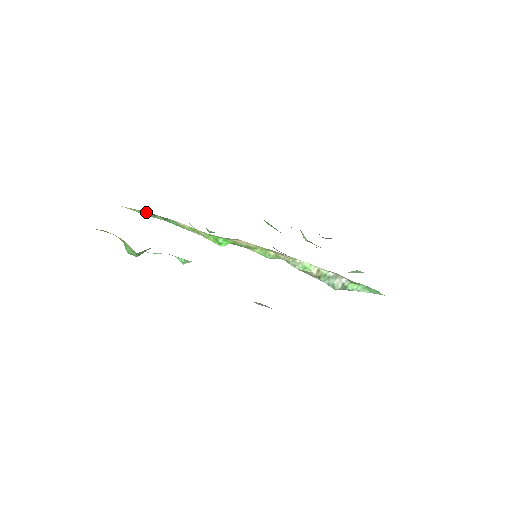
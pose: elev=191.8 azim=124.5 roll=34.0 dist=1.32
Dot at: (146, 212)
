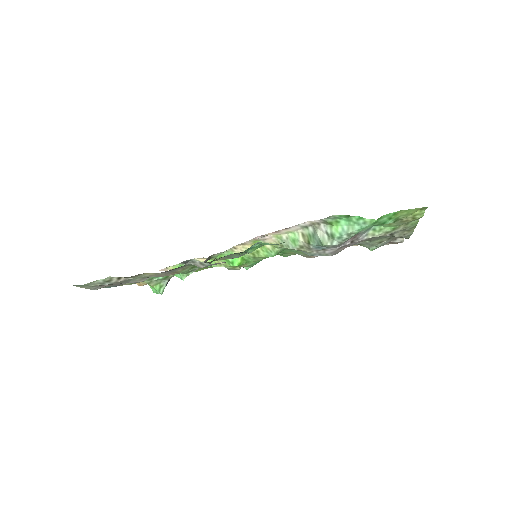
Dot at: (180, 265)
